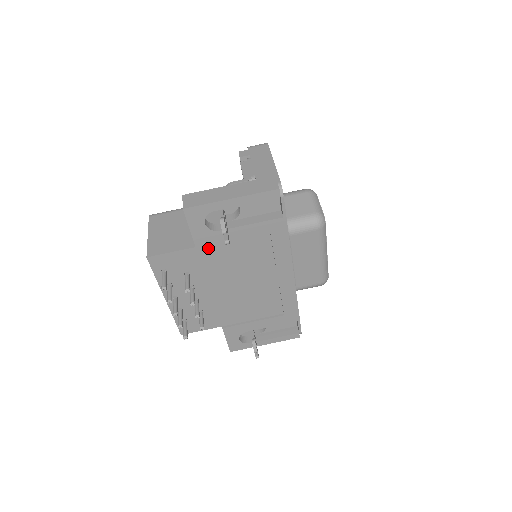
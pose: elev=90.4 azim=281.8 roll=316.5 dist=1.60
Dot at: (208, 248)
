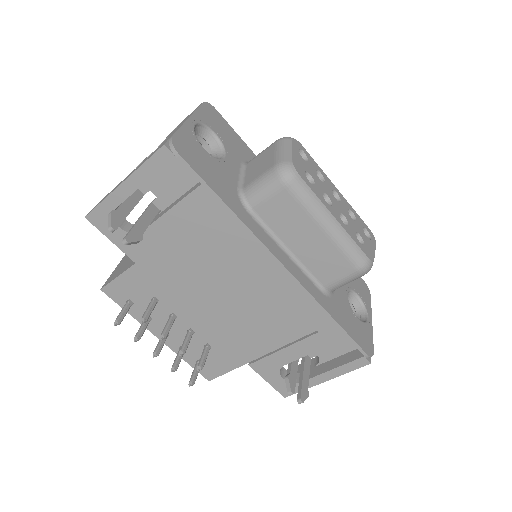
Dot at: (151, 259)
